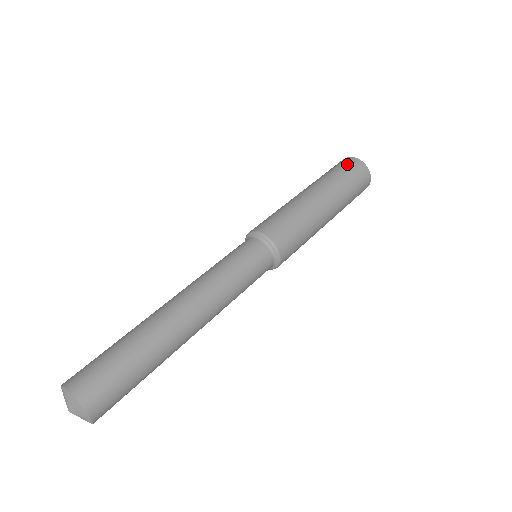
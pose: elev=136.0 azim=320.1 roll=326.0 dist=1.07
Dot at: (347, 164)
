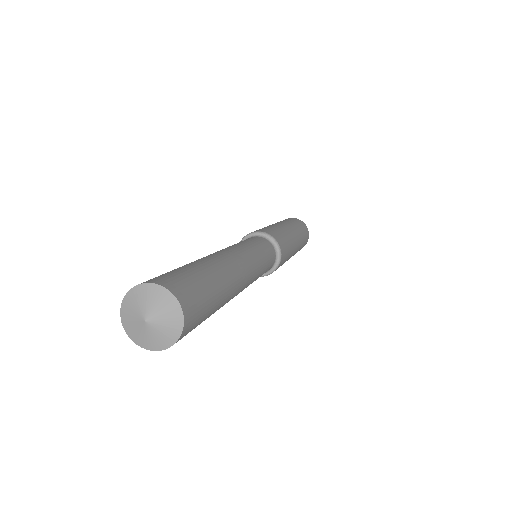
Dot at: (302, 224)
